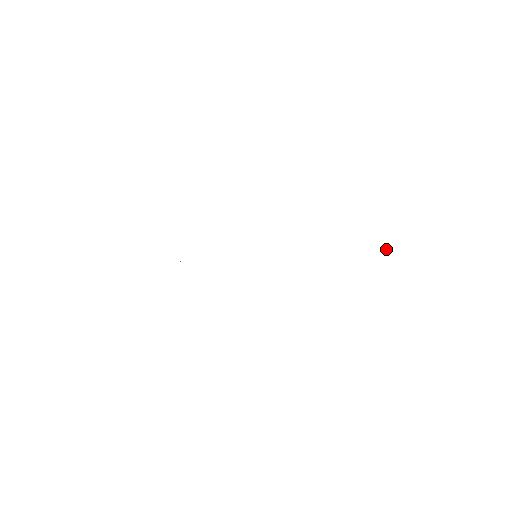
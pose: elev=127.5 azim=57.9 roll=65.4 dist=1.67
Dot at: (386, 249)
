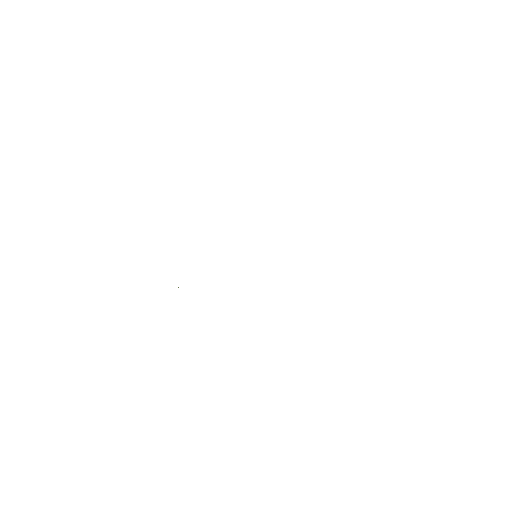
Dot at: occluded
